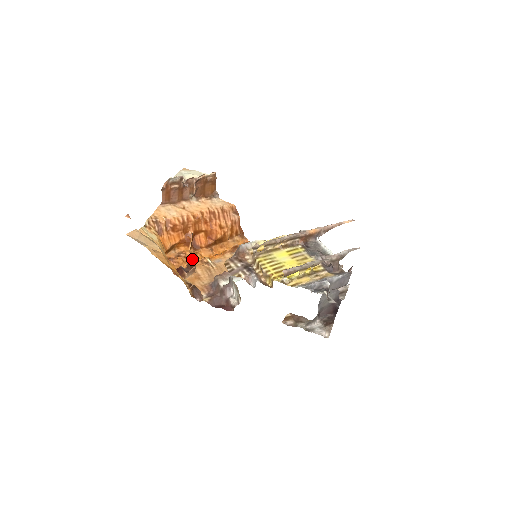
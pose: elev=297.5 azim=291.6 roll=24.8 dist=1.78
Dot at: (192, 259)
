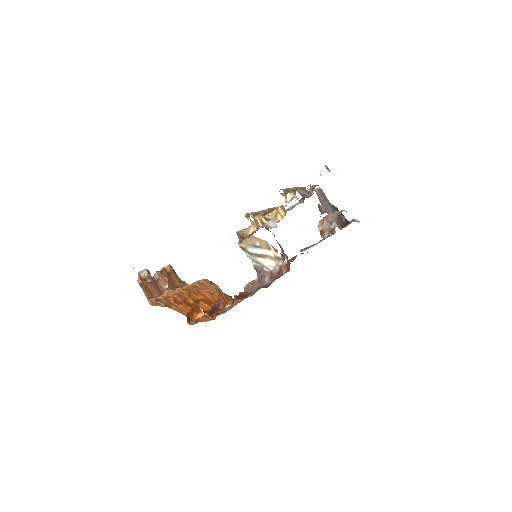
Dot at: (213, 305)
